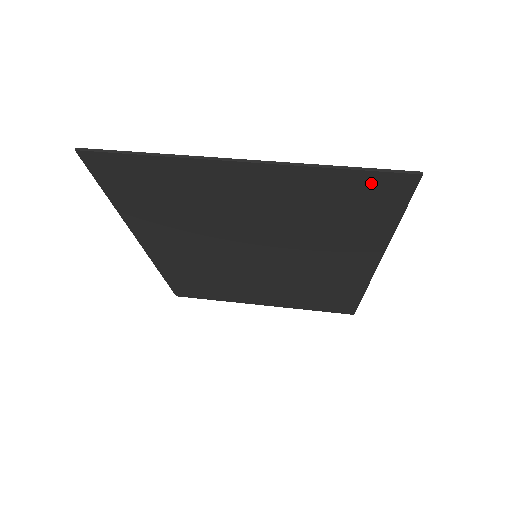
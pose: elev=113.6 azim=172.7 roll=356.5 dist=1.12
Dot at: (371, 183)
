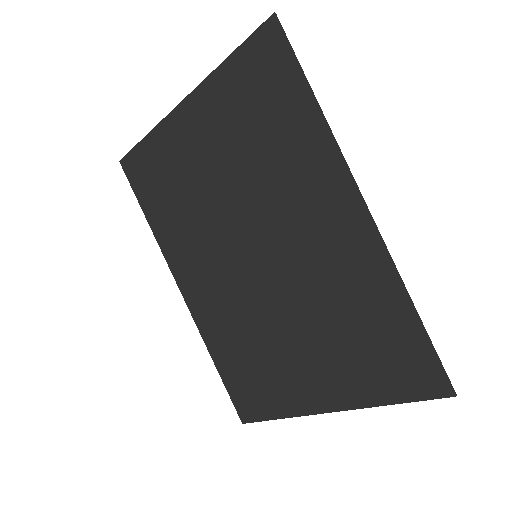
Dot at: (254, 55)
